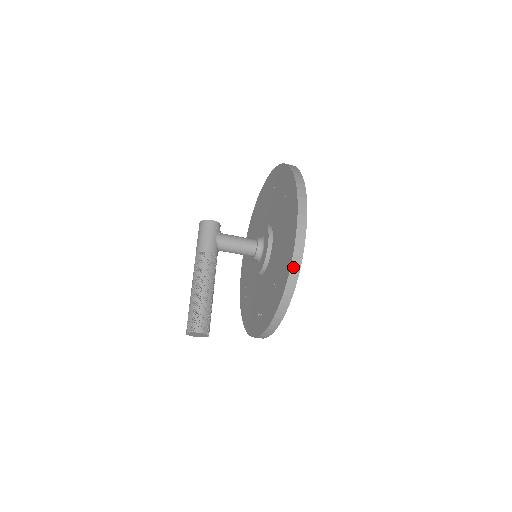
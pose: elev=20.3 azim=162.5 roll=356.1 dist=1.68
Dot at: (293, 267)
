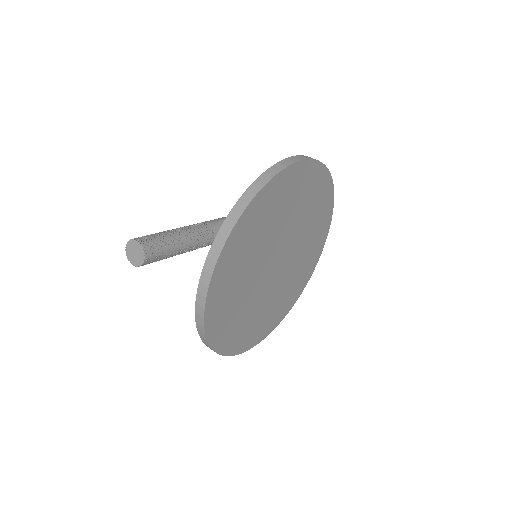
Dot at: (264, 175)
